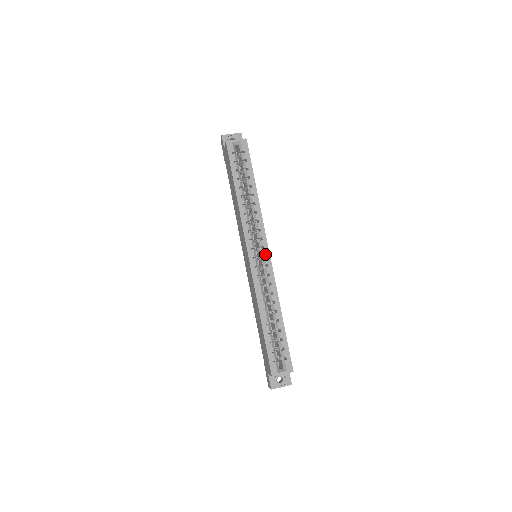
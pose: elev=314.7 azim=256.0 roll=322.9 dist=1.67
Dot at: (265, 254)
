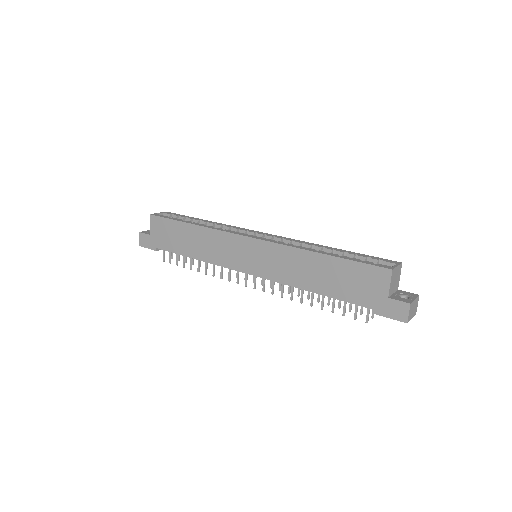
Dot at: (263, 234)
